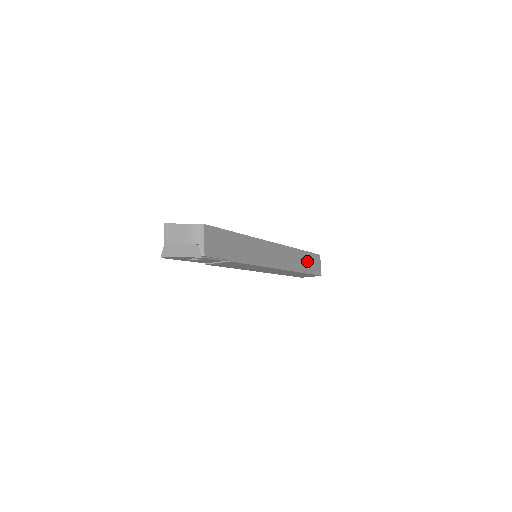
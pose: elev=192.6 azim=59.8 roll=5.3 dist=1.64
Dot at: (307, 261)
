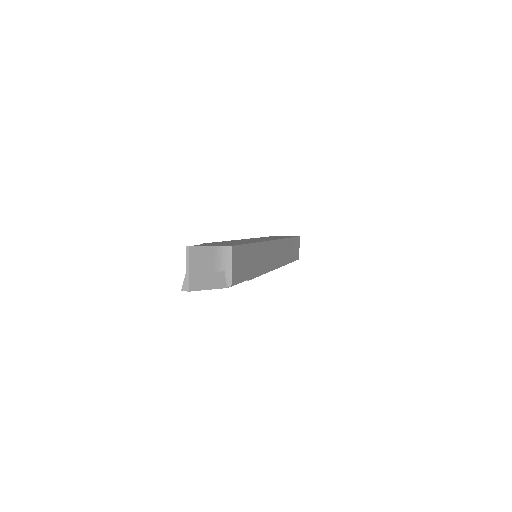
Dot at: (292, 248)
